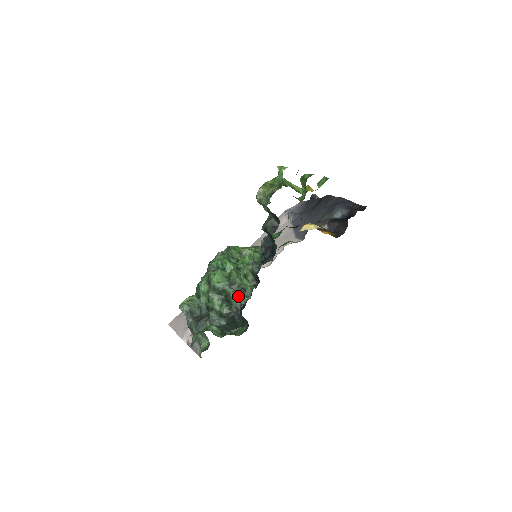
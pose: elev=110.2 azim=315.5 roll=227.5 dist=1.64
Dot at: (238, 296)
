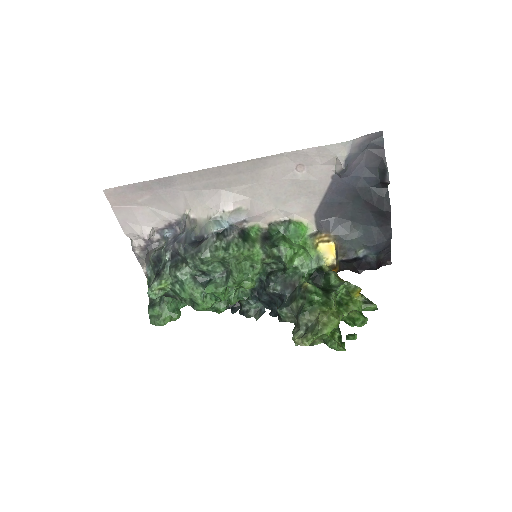
Dot at: occluded
